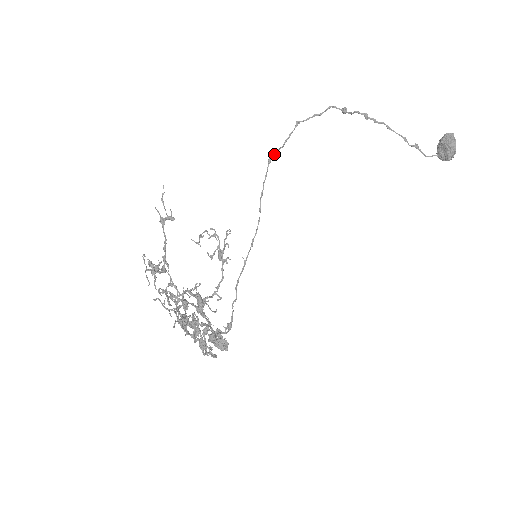
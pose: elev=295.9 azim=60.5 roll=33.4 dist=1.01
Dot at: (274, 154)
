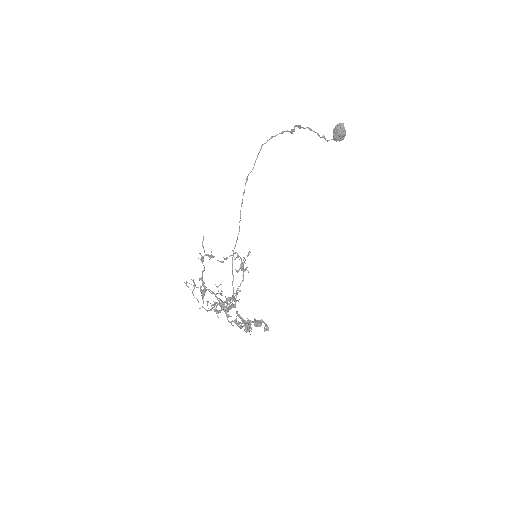
Dot at: occluded
